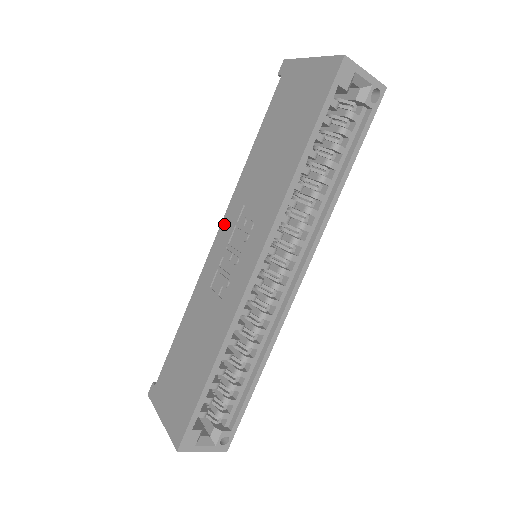
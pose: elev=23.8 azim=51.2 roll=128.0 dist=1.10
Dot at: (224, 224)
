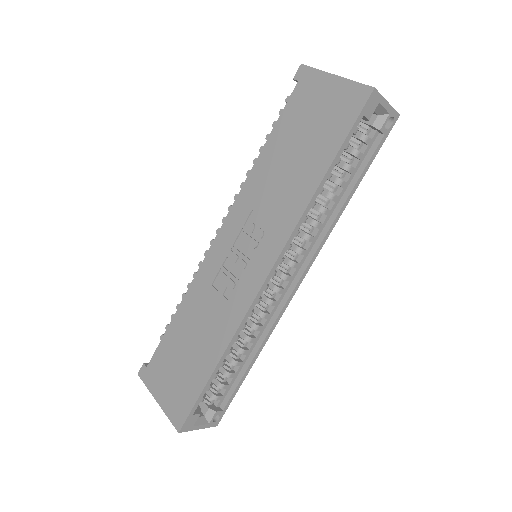
Dot at: (228, 224)
